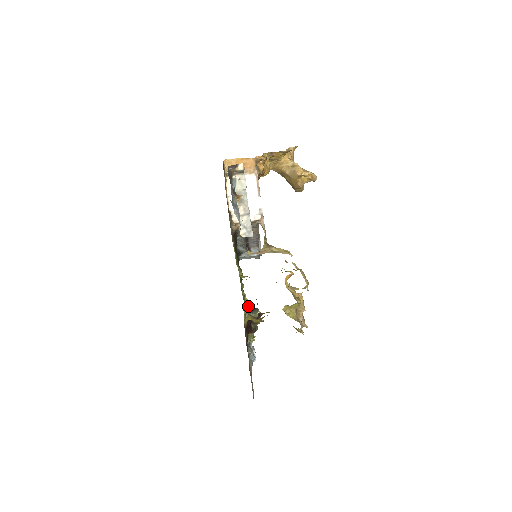
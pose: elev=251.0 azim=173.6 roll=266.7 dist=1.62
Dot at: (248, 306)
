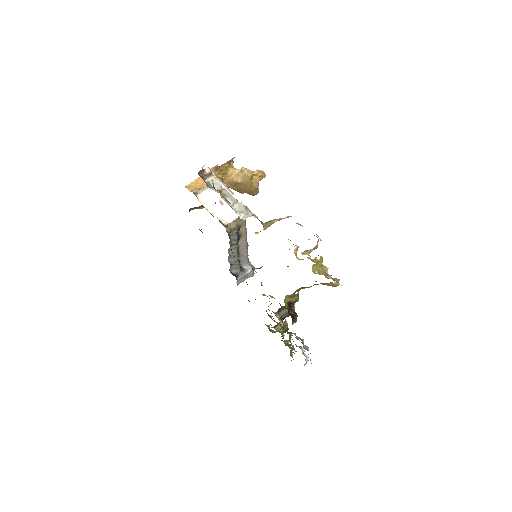
Dot at: occluded
